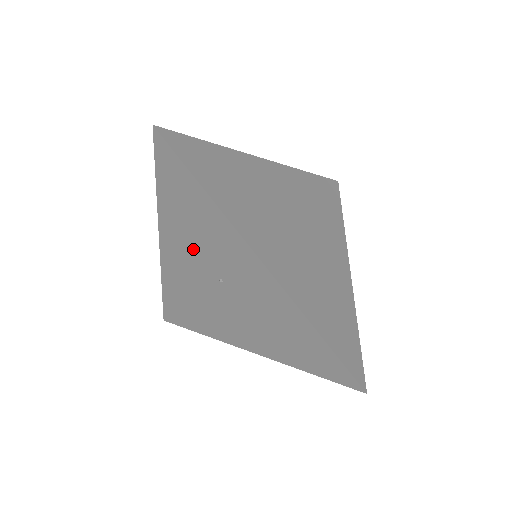
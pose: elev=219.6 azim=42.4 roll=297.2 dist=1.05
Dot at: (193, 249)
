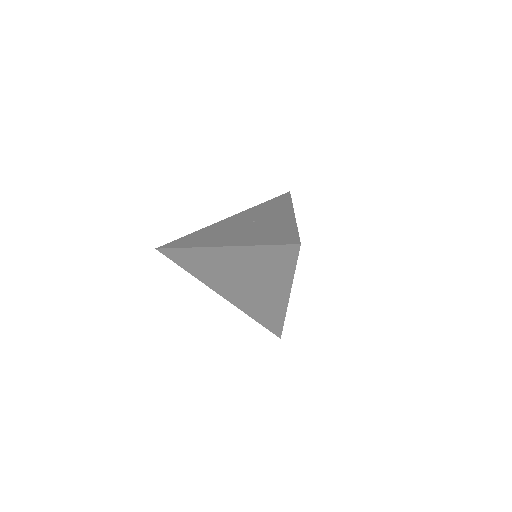
Dot at: (252, 216)
